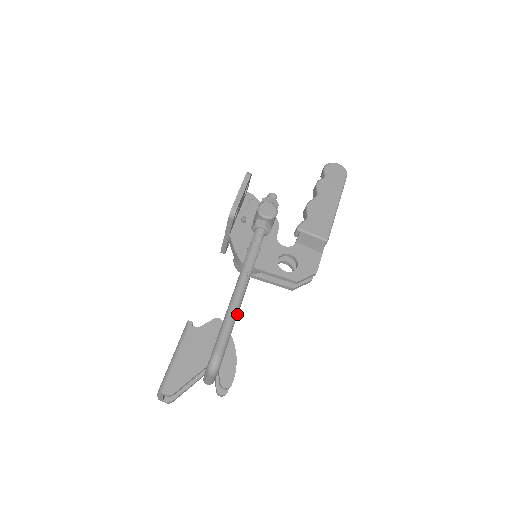
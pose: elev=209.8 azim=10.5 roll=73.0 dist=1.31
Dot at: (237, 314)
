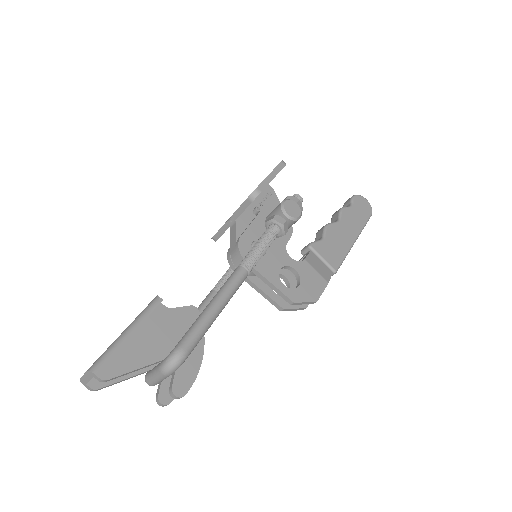
Dot at: (221, 310)
